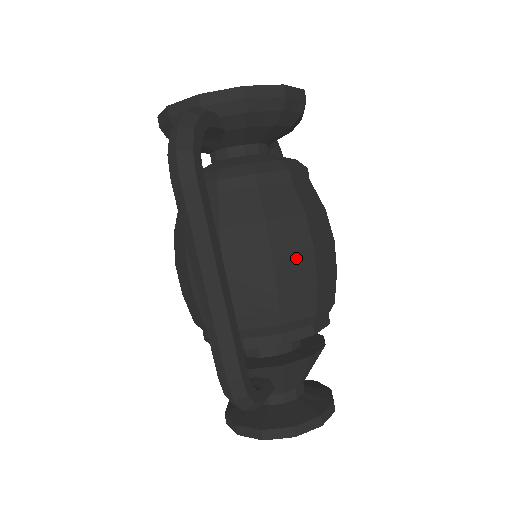
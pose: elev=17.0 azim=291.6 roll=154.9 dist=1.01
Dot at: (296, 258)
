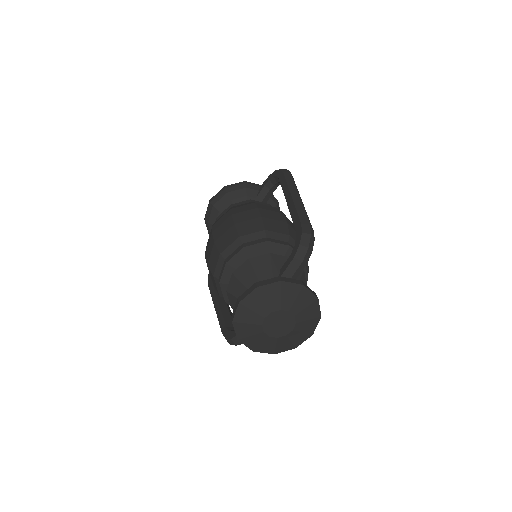
Dot at: occluded
